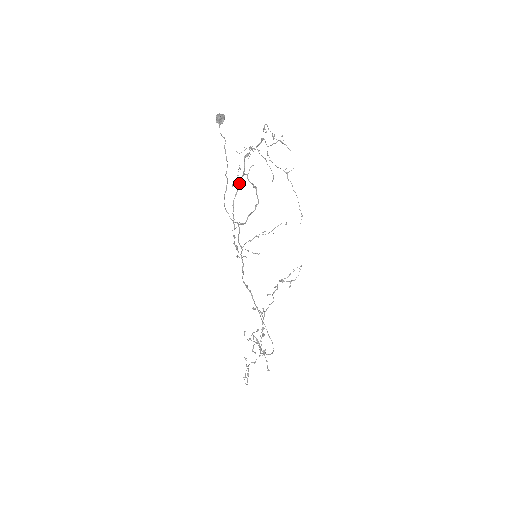
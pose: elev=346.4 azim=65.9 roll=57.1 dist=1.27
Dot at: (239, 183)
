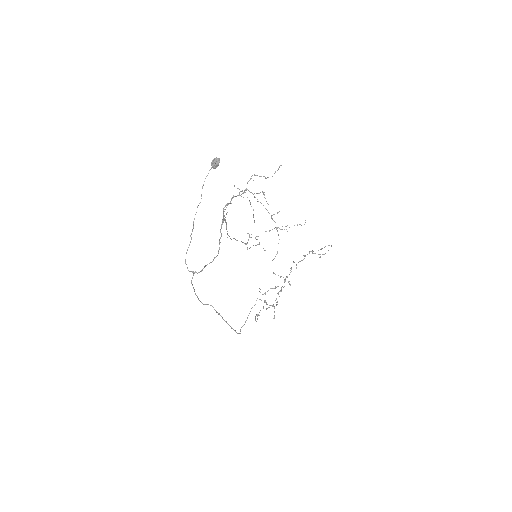
Dot at: (224, 220)
